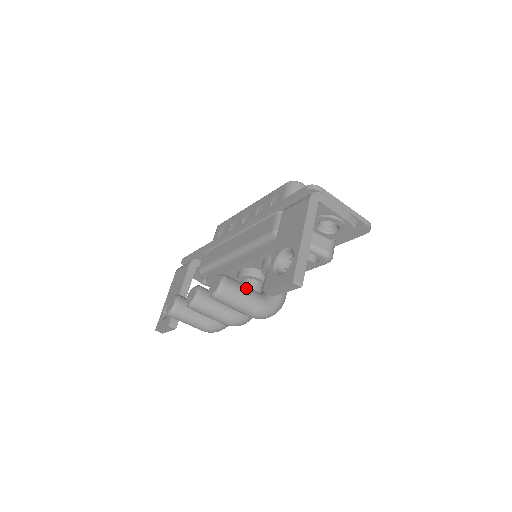
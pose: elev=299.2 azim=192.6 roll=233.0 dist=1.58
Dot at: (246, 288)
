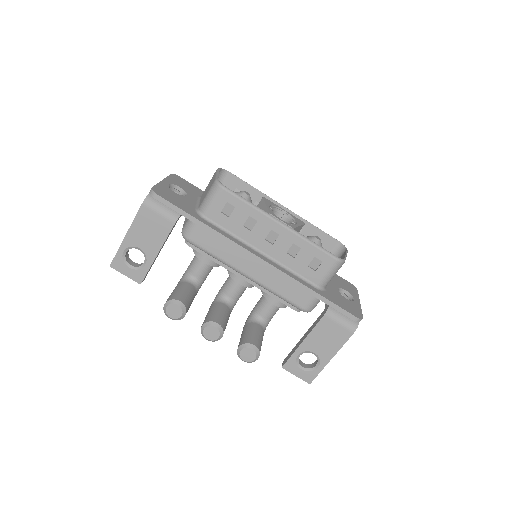
Dot at: occluded
